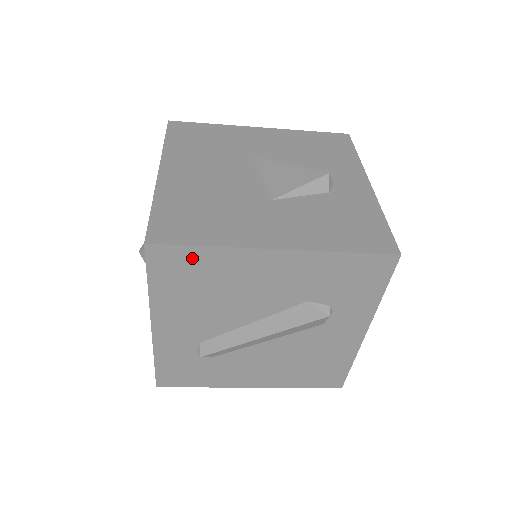
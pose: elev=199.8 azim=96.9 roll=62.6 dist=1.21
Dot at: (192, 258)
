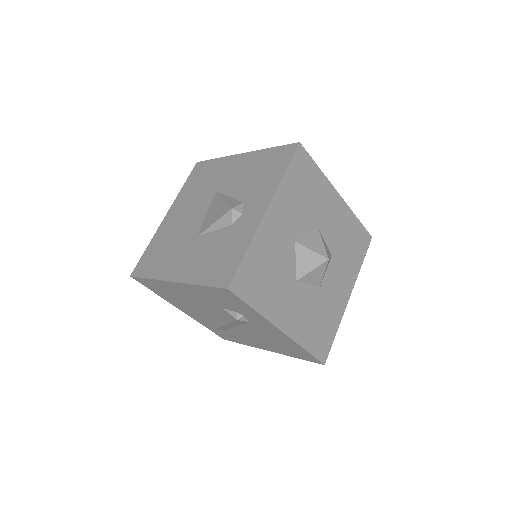
Dot at: (151, 283)
